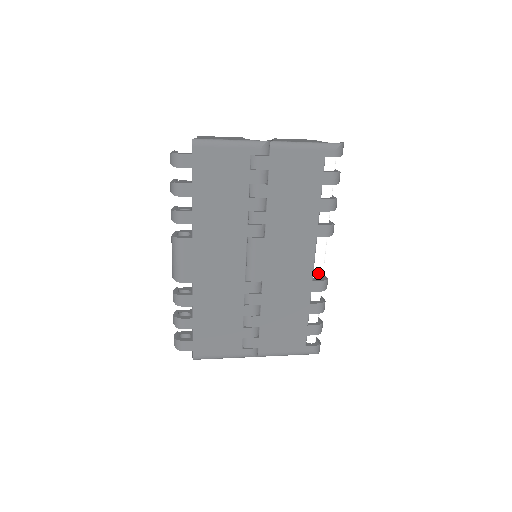
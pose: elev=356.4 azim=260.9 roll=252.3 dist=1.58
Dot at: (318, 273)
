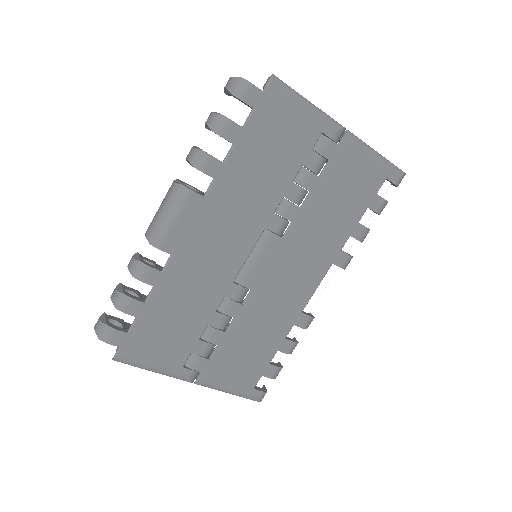
Dot at: (309, 306)
